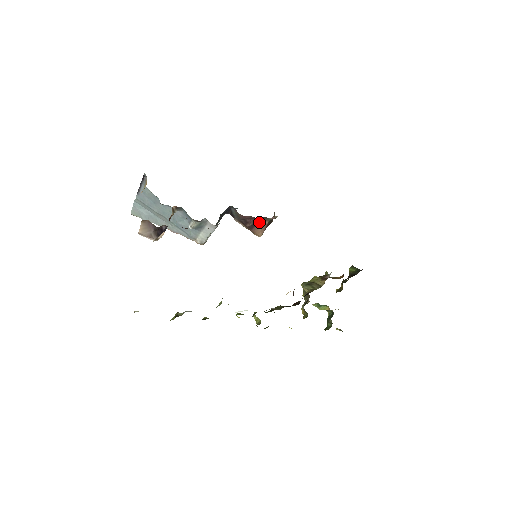
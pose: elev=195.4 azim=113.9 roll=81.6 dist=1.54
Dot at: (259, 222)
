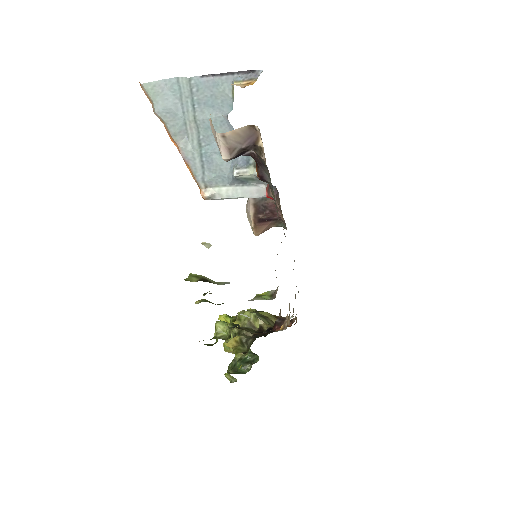
Dot at: (270, 221)
